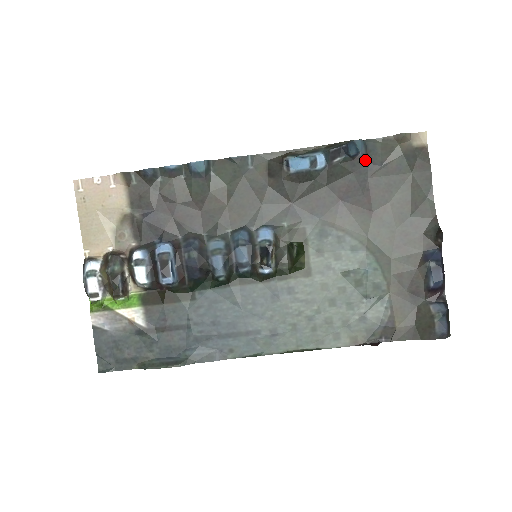
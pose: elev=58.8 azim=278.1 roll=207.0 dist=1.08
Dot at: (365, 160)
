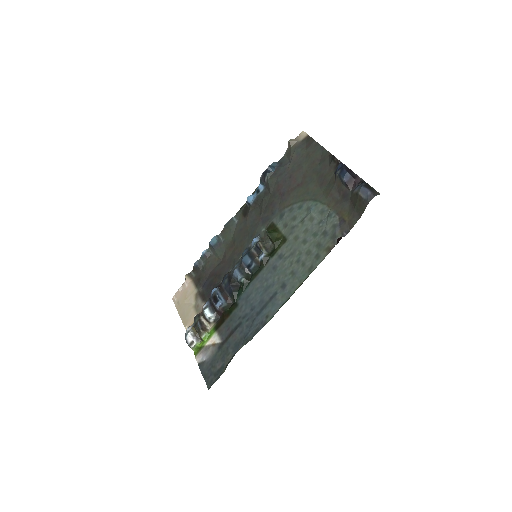
Dot at: (280, 167)
